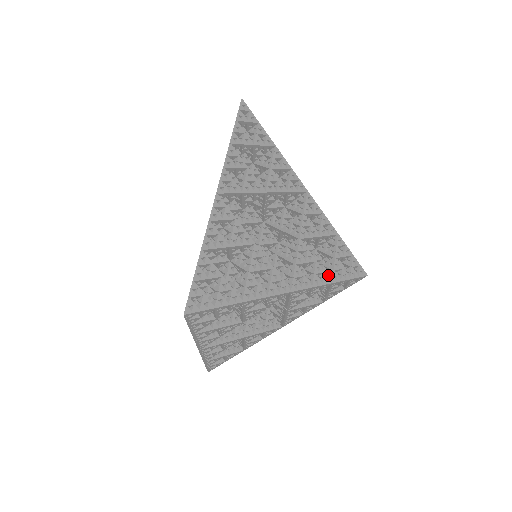
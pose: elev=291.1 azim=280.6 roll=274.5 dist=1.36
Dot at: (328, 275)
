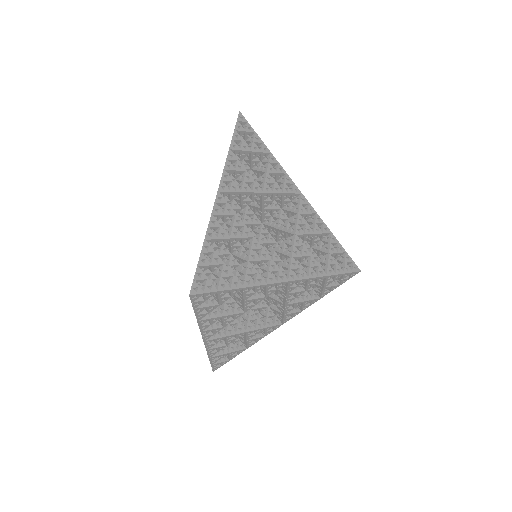
Dot at: (323, 269)
